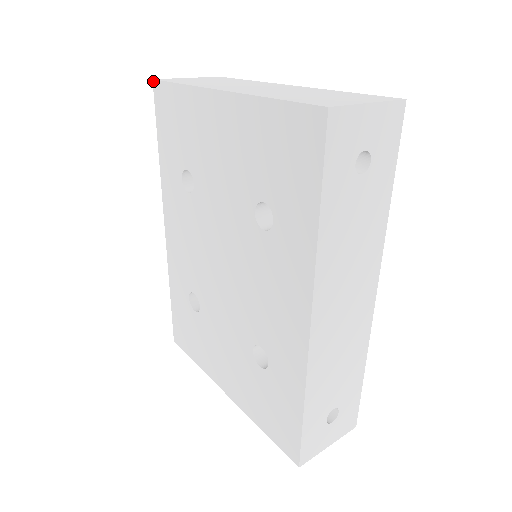
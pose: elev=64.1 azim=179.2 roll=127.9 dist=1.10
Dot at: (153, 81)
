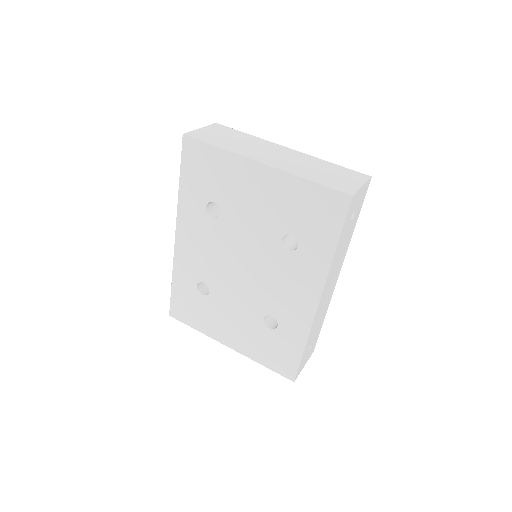
Dot at: (183, 136)
